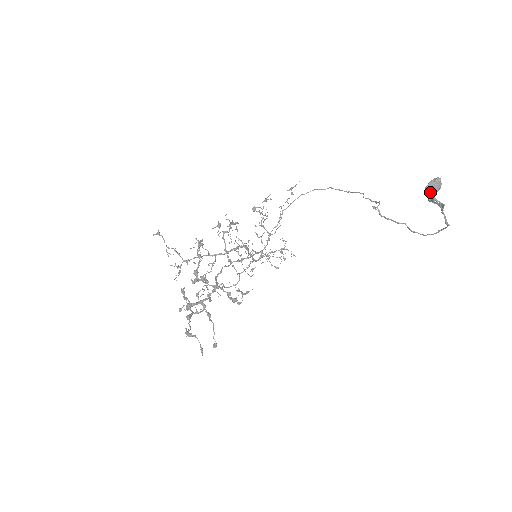
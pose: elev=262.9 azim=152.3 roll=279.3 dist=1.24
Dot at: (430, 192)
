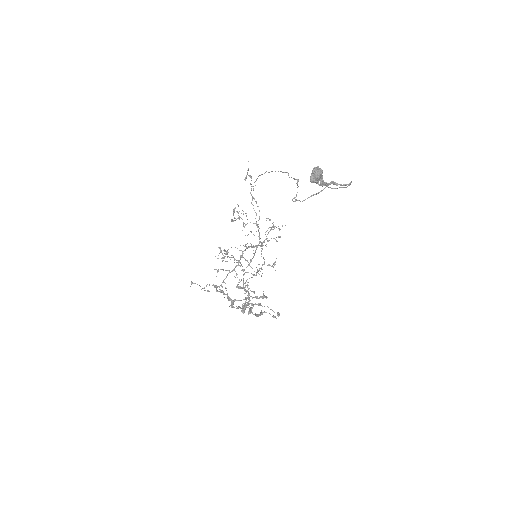
Dot at: (316, 183)
